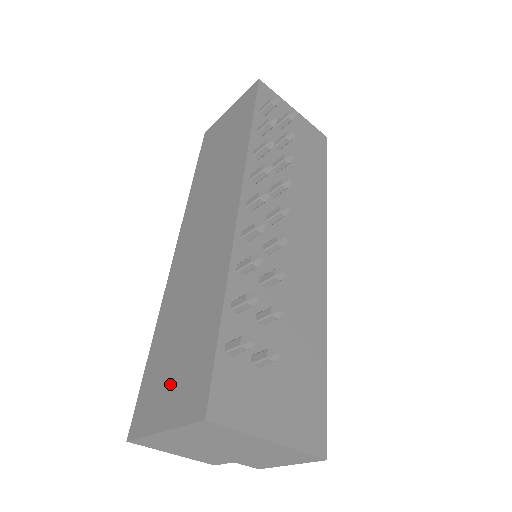
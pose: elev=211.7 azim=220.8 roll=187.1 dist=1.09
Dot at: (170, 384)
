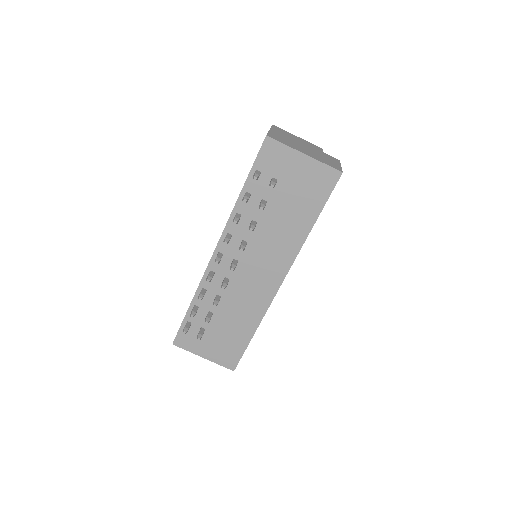
Dot at: occluded
